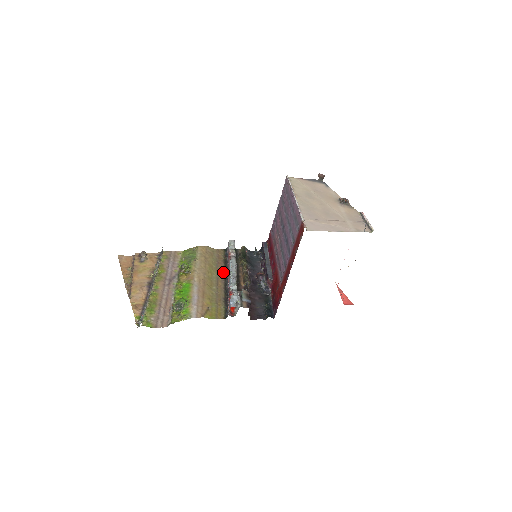
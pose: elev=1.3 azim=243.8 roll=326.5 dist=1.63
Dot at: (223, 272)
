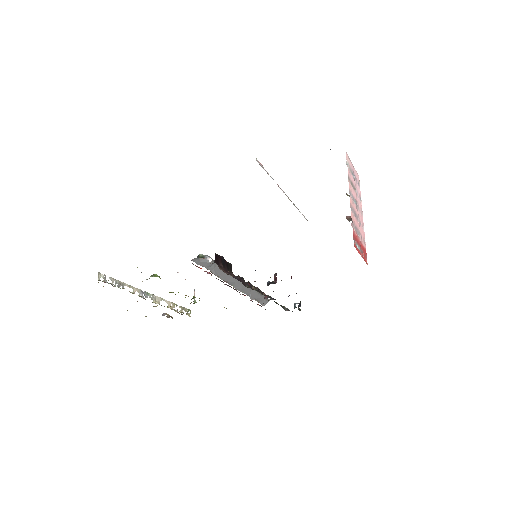
Dot at: occluded
